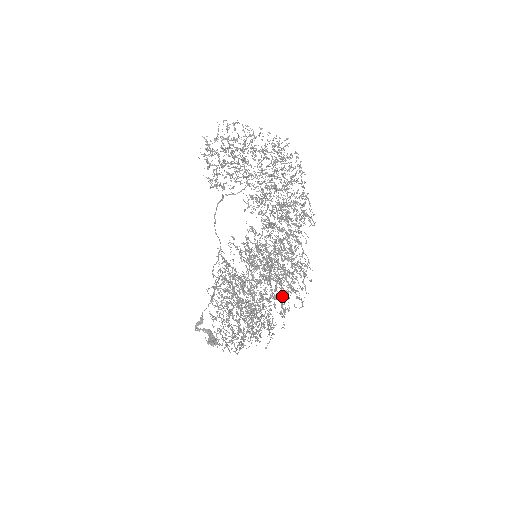
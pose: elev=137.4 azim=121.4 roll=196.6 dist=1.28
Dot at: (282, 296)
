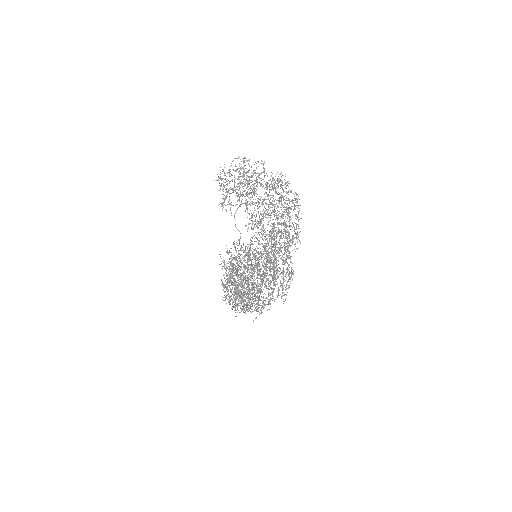
Dot at: (272, 289)
